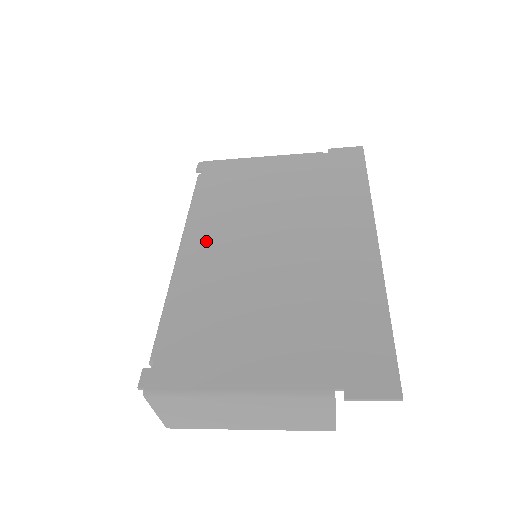
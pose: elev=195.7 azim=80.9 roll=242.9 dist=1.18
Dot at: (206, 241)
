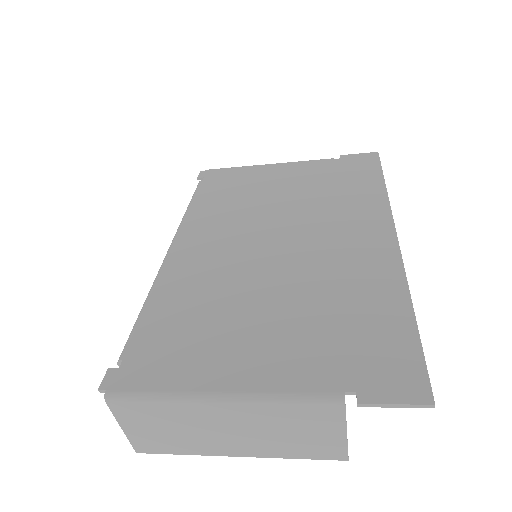
Dot at: (200, 239)
